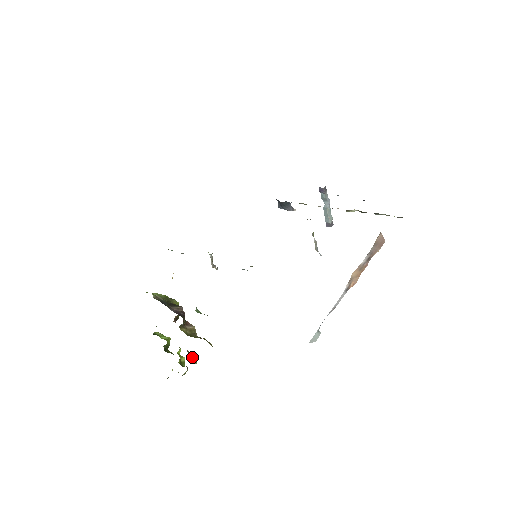
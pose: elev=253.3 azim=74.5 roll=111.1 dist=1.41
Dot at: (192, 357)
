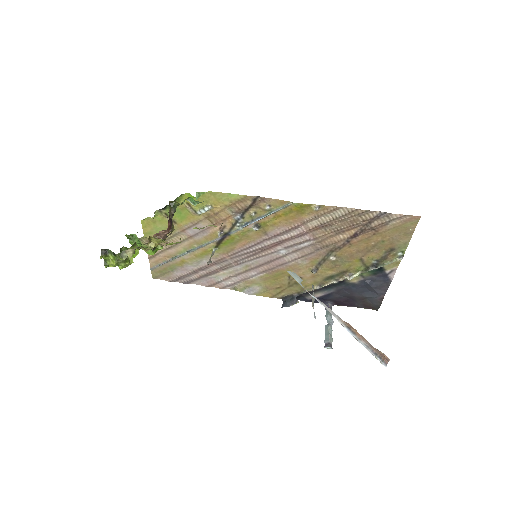
Dot at: occluded
